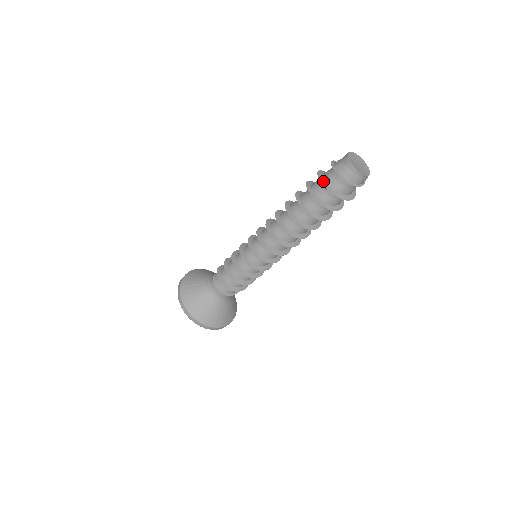
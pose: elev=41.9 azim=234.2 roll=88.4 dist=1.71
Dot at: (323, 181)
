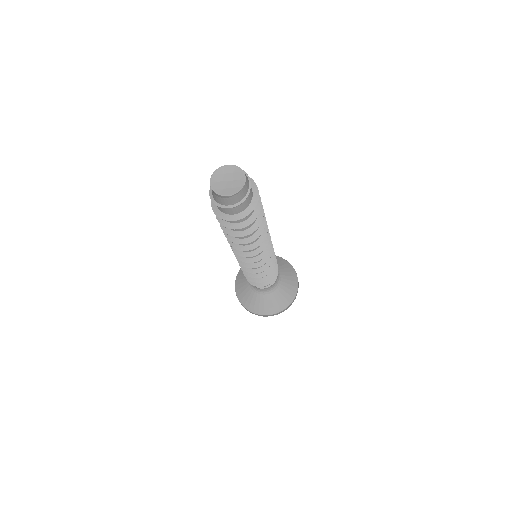
Dot at: (215, 208)
